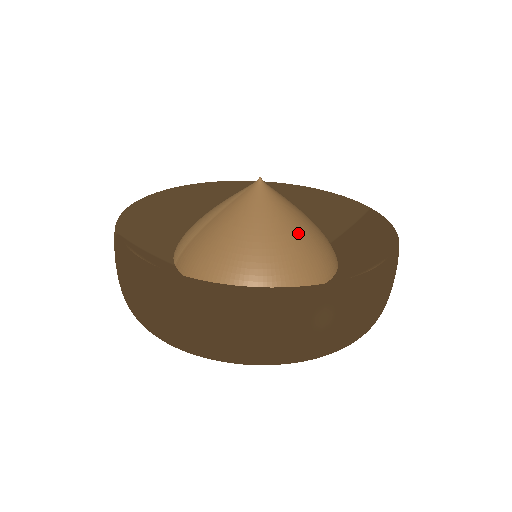
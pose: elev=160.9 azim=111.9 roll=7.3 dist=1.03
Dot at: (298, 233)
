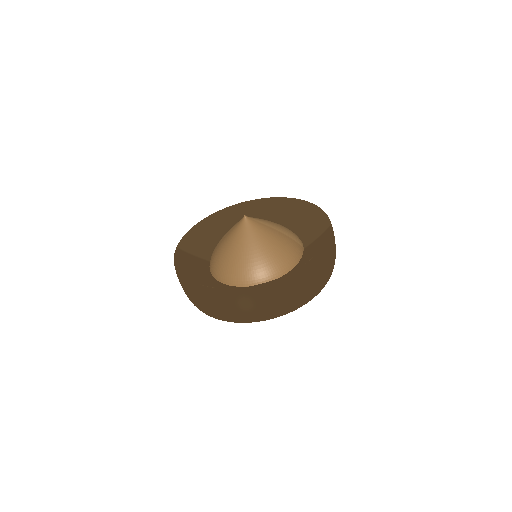
Dot at: (260, 250)
